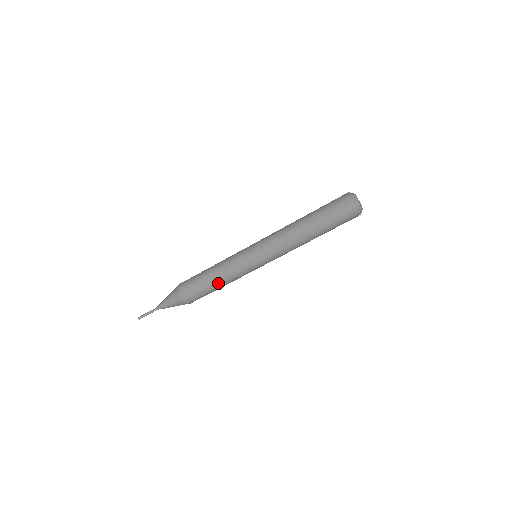
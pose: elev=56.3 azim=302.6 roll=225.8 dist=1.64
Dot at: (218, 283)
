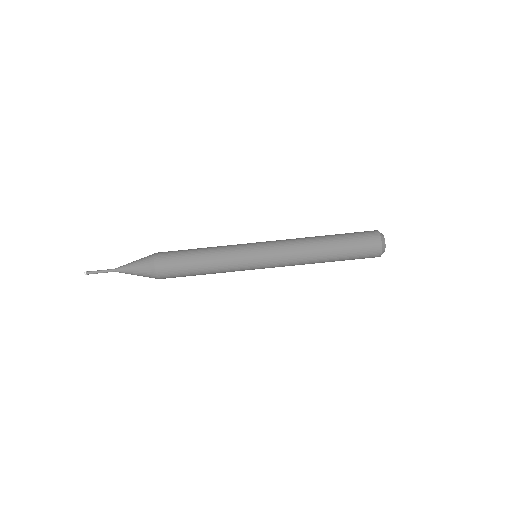
Dot at: (205, 273)
